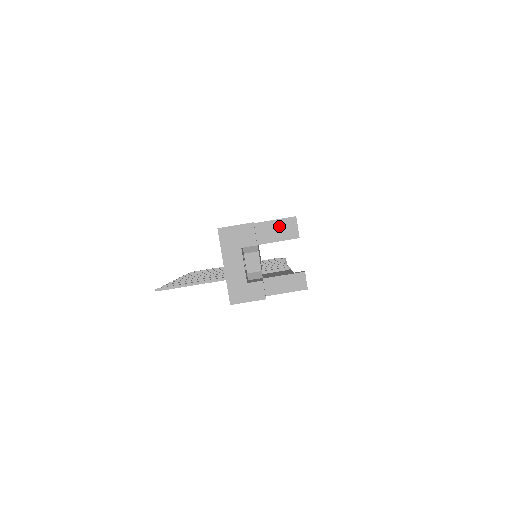
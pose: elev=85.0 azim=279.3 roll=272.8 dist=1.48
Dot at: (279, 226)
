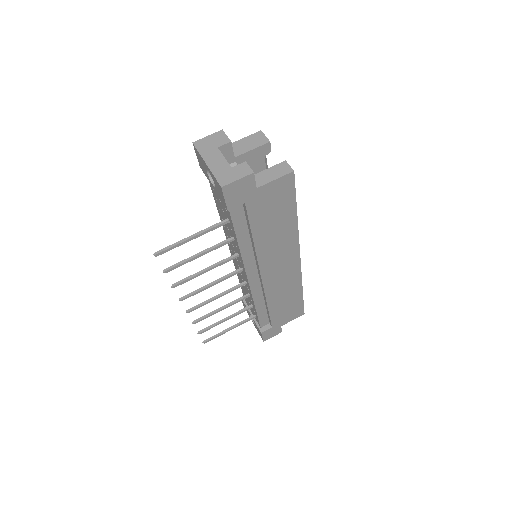
Dot at: (249, 140)
